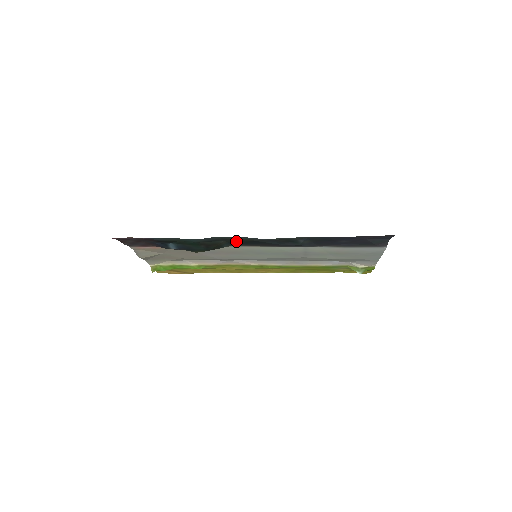
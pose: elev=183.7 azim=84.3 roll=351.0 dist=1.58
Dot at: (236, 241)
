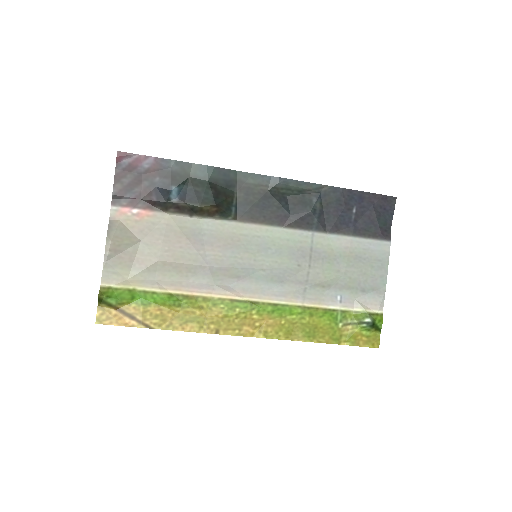
Dot at: (248, 197)
